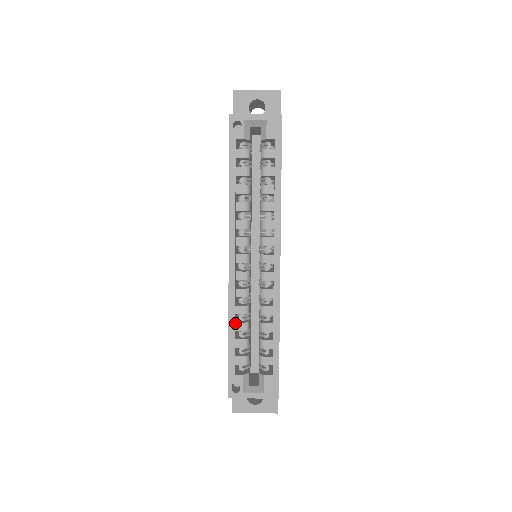
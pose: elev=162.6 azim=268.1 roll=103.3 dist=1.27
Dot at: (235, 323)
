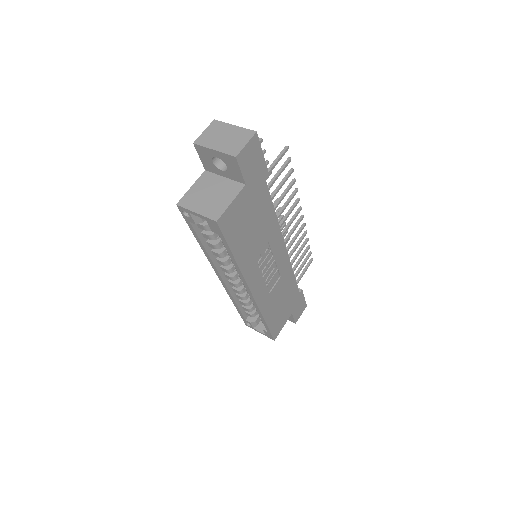
Dot at: (238, 300)
